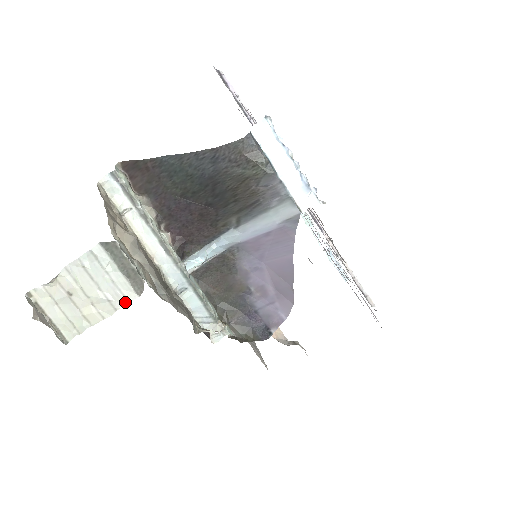
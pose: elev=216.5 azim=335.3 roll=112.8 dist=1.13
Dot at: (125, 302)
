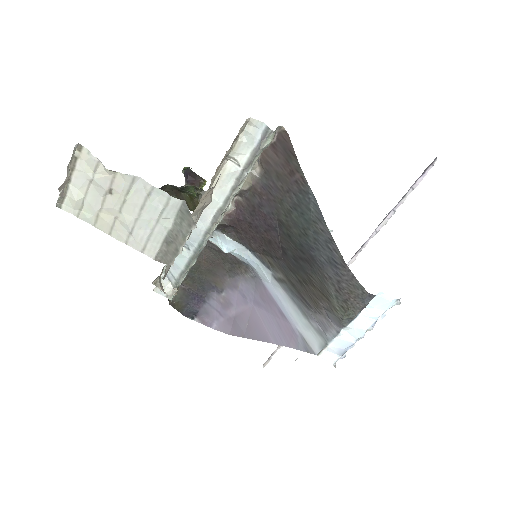
Dot at: (140, 249)
